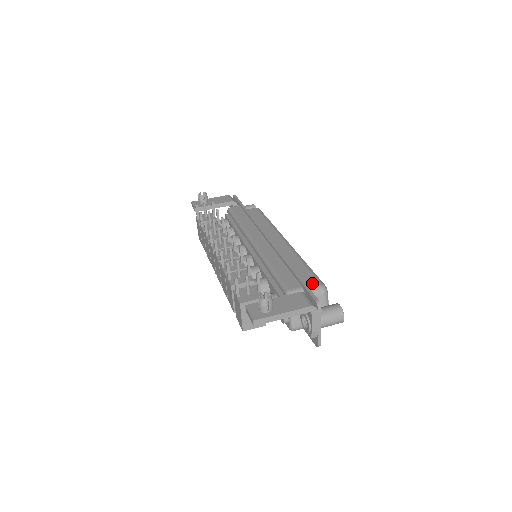
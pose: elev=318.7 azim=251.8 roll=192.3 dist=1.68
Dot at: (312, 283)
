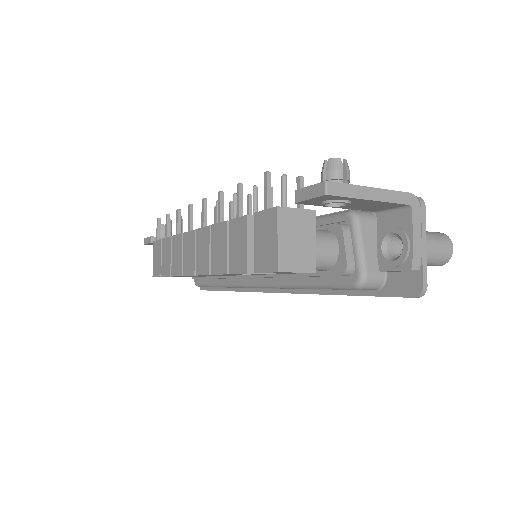
Dot at: occluded
